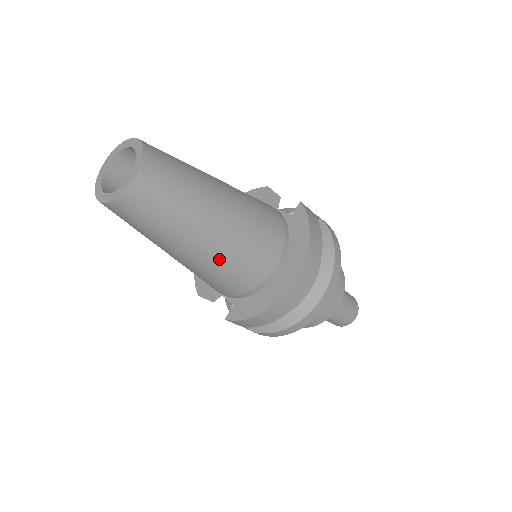
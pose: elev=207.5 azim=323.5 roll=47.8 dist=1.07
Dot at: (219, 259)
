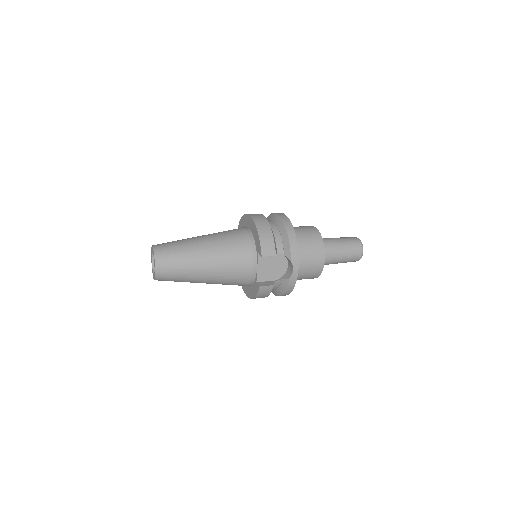
Dot at: occluded
